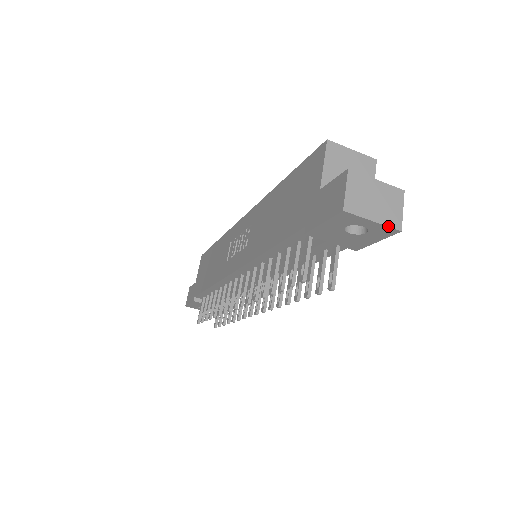
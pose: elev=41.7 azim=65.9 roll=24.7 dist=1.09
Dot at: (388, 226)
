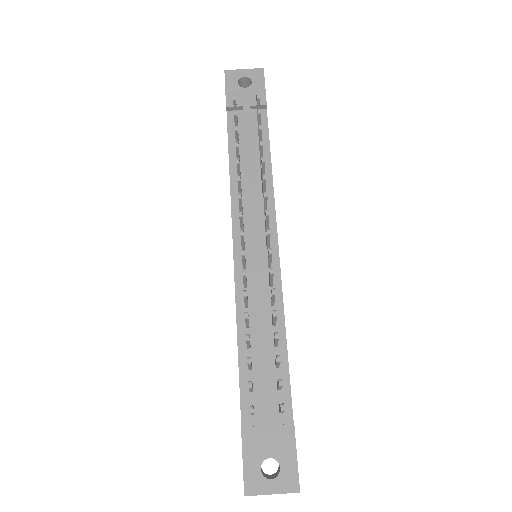
Dot at: (254, 69)
